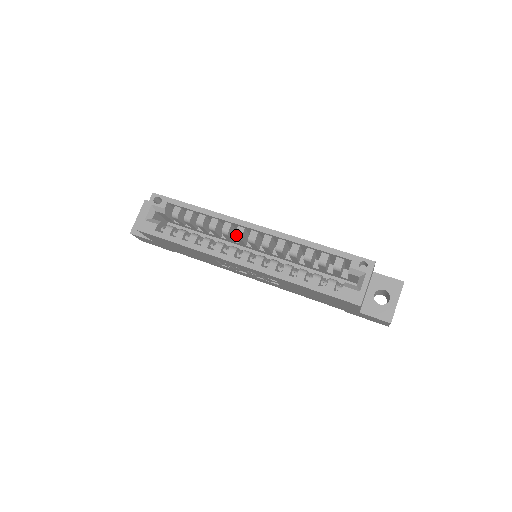
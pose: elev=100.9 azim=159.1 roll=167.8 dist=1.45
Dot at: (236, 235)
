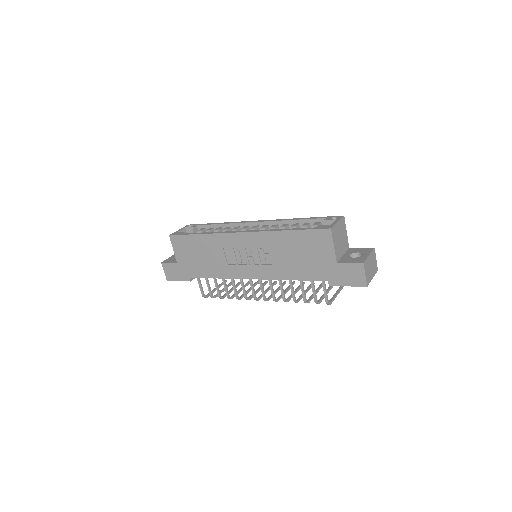
Dot at: (242, 229)
